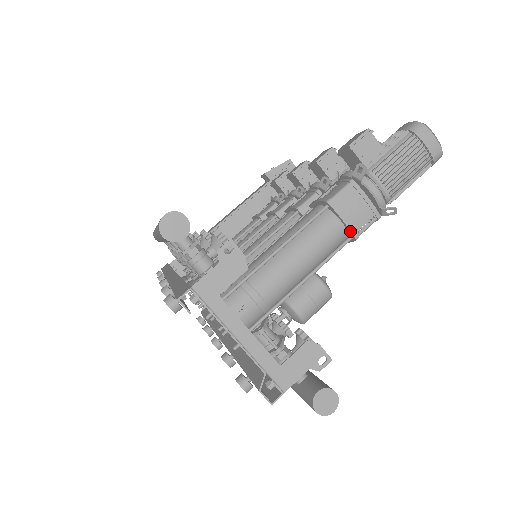
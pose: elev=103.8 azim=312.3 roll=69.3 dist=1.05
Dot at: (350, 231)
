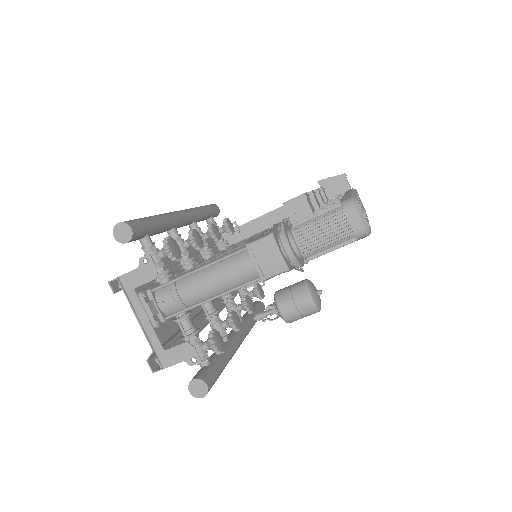
Dot at: (258, 273)
